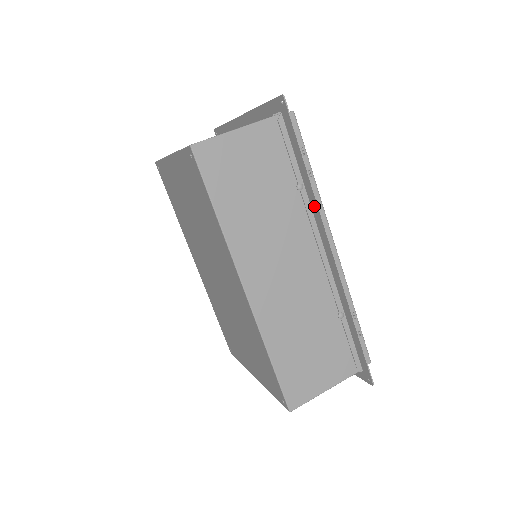
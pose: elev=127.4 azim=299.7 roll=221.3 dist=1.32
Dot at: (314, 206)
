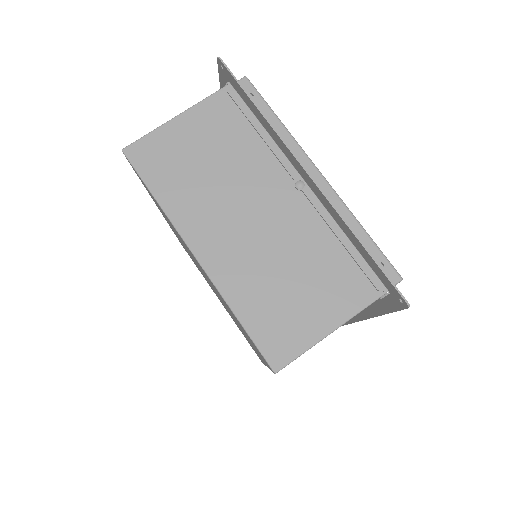
Dot at: (362, 314)
